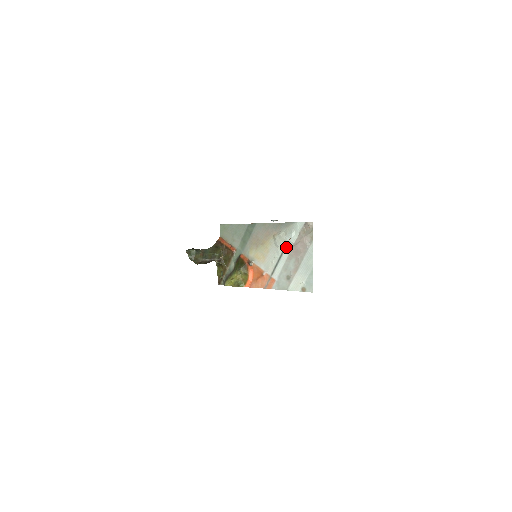
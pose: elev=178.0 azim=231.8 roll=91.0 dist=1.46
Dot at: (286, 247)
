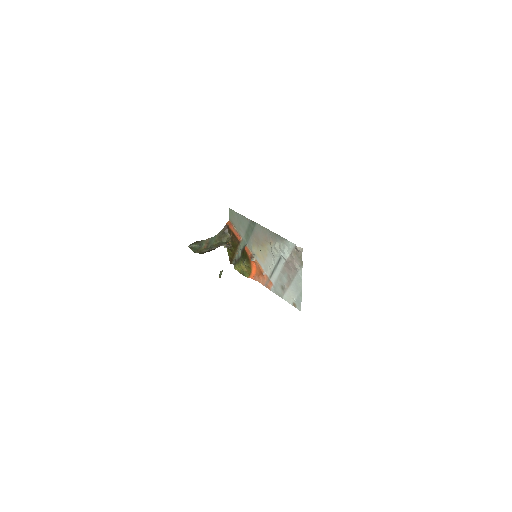
Dot at: (280, 259)
